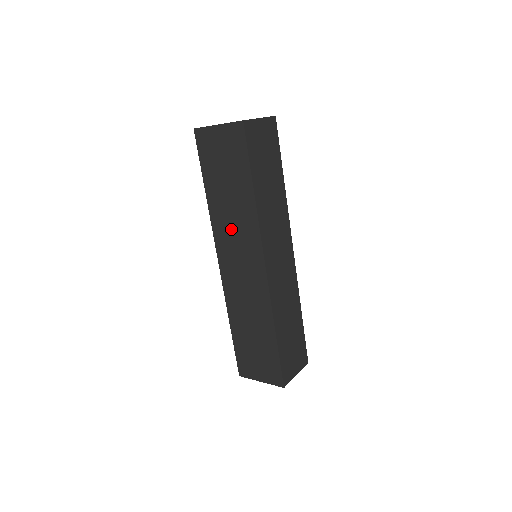
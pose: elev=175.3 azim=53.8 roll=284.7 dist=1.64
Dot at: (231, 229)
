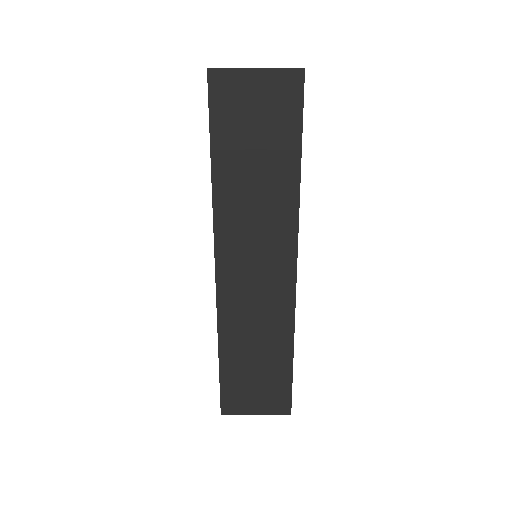
Dot at: (249, 223)
